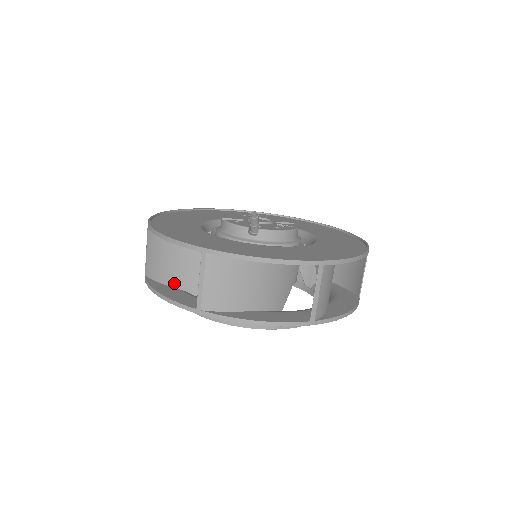
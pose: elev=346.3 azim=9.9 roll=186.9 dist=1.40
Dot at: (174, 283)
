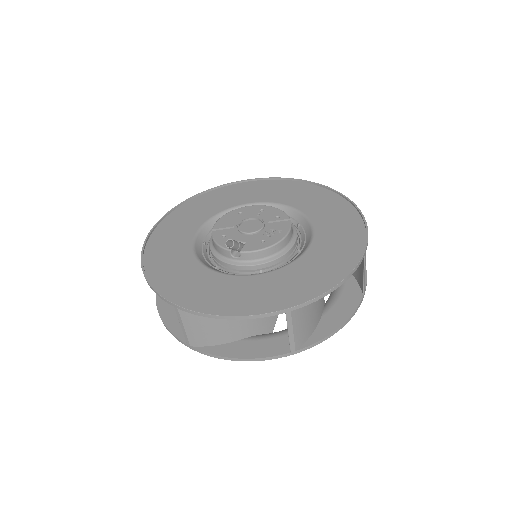
Dot at: occluded
